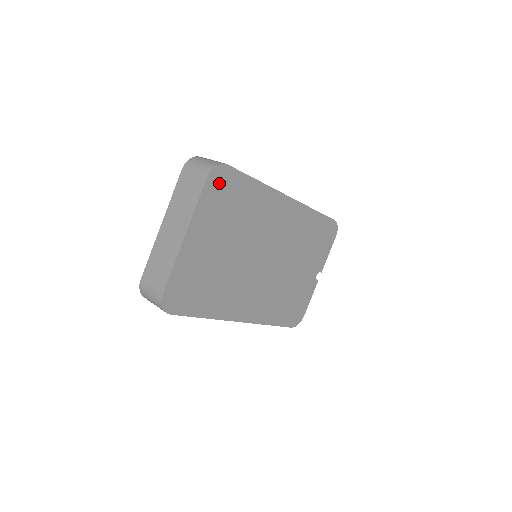
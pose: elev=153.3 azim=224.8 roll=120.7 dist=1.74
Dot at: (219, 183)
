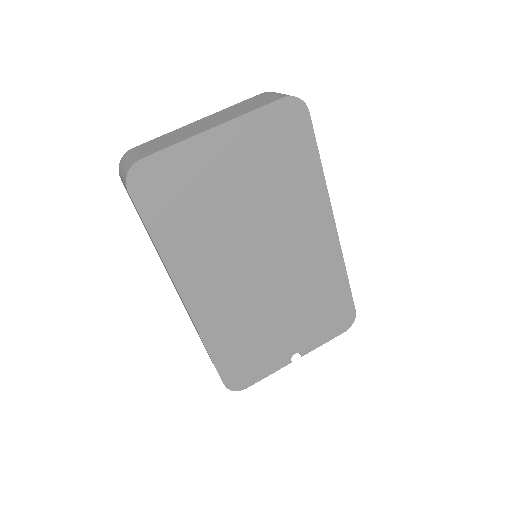
Dot at: (288, 119)
